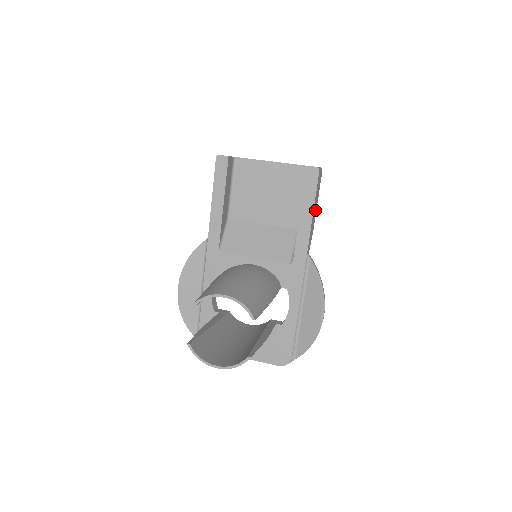
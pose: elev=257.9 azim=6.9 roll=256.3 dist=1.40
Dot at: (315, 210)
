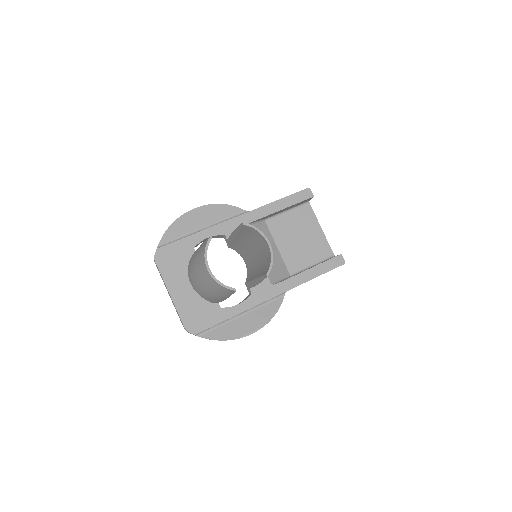
Dot at: occluded
